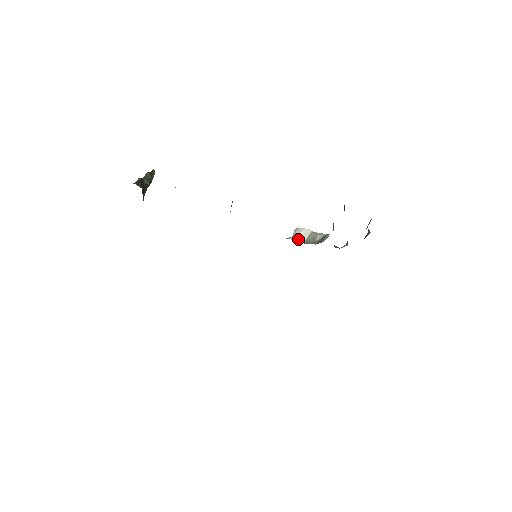
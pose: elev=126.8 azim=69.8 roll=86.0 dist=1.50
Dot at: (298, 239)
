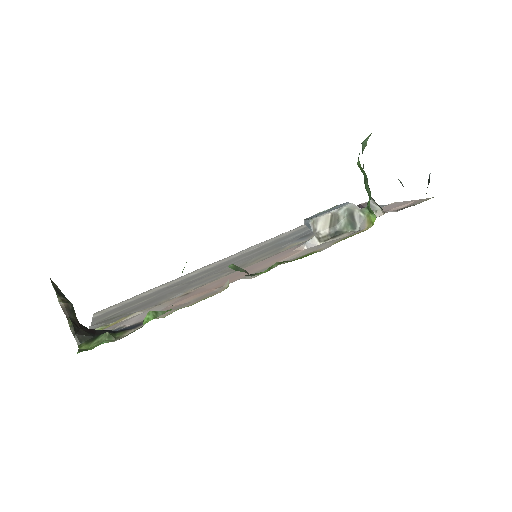
Dot at: (319, 232)
